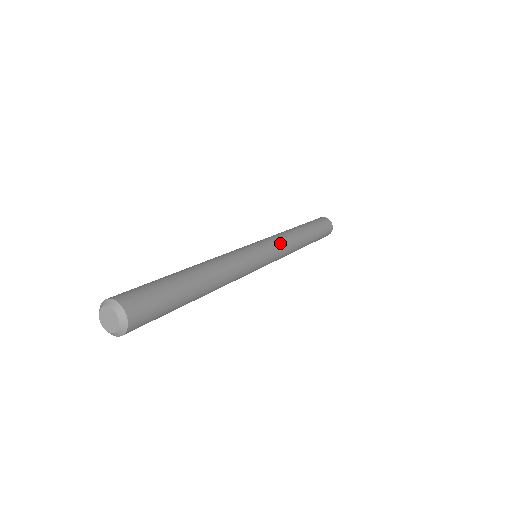
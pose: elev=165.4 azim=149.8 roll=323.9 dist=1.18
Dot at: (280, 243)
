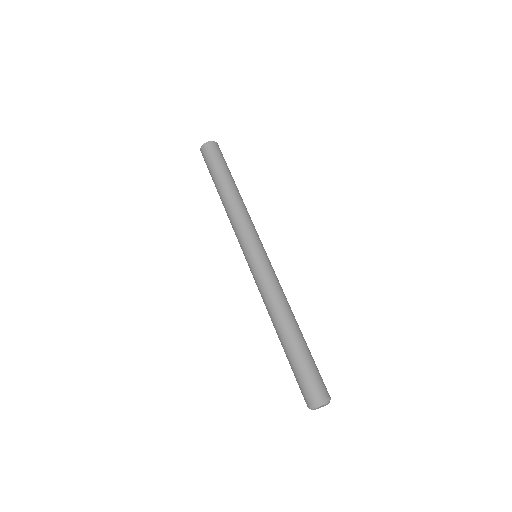
Dot at: (248, 229)
